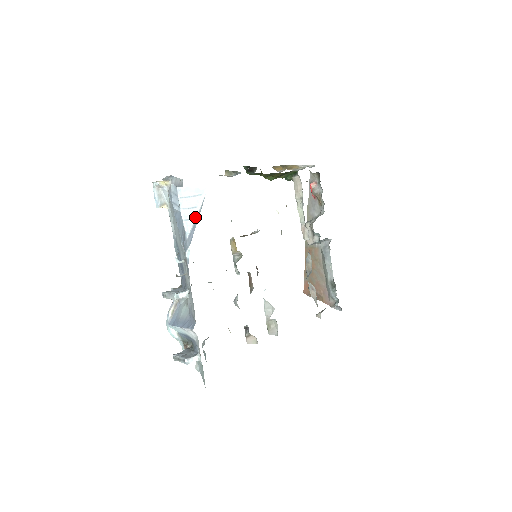
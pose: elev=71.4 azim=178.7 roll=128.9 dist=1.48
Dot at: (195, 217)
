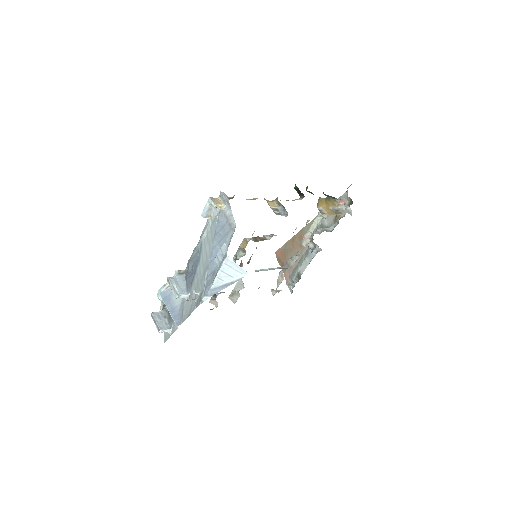
Dot at: (227, 281)
